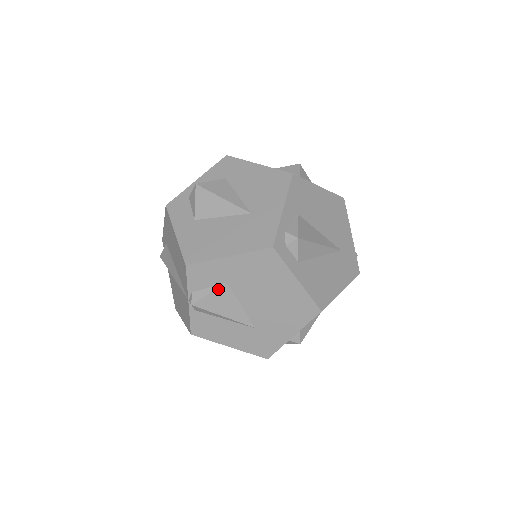
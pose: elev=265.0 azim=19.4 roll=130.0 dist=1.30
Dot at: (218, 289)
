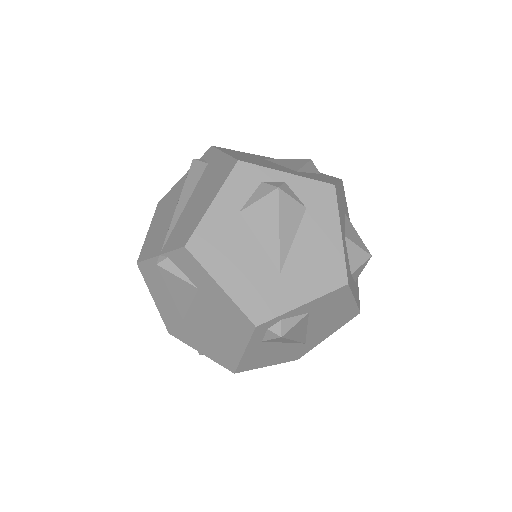
Dot at: (188, 283)
